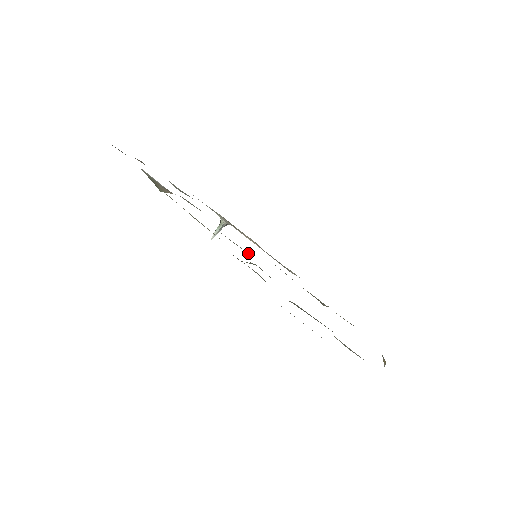
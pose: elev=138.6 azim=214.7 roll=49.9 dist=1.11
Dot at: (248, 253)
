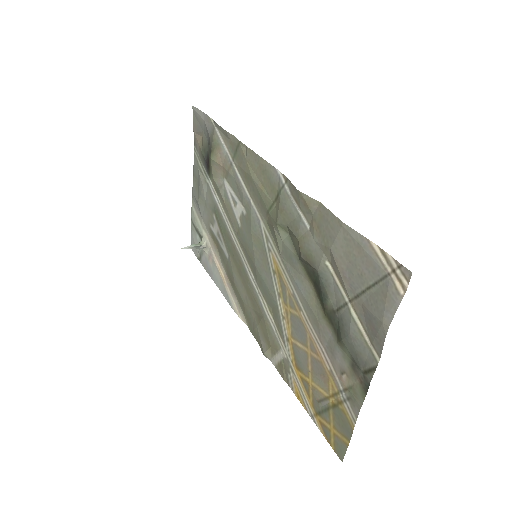
Dot at: (262, 241)
